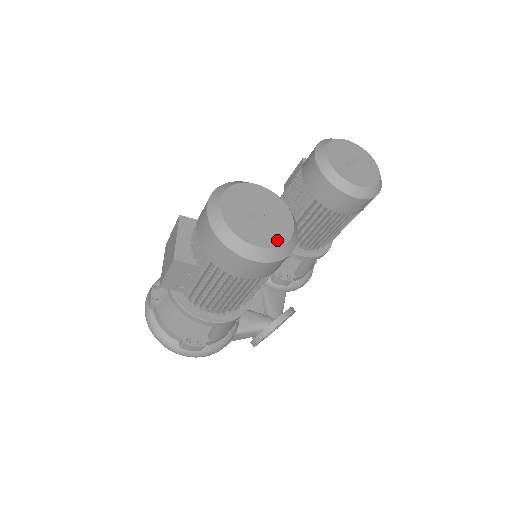
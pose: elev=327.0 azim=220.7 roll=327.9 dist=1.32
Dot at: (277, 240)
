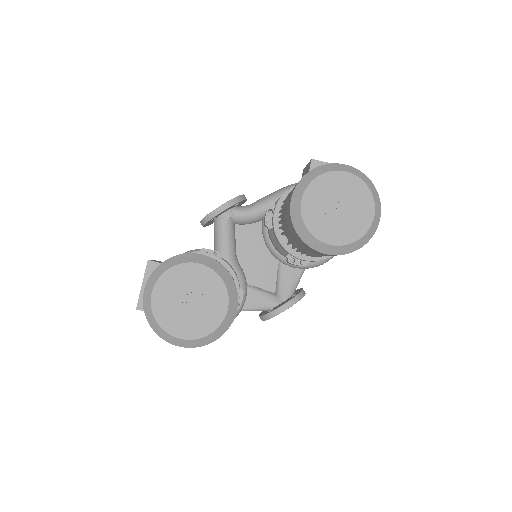
Dot at: (203, 330)
